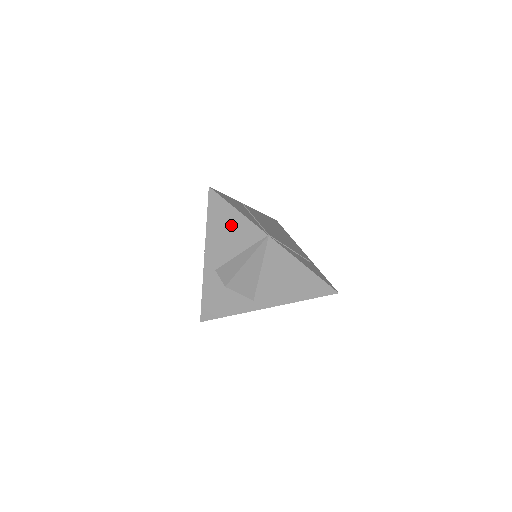
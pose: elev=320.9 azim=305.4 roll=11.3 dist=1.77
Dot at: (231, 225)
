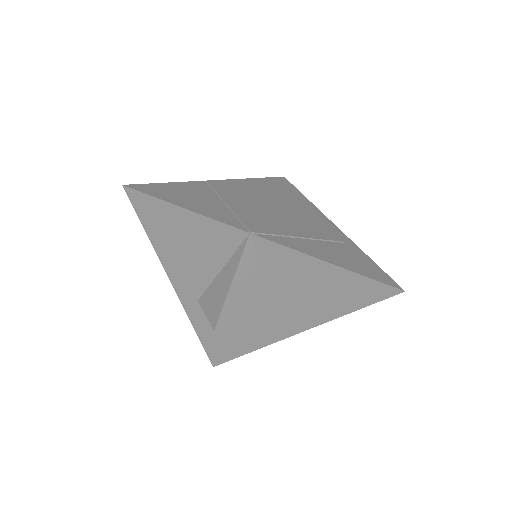
Dot at: (186, 233)
